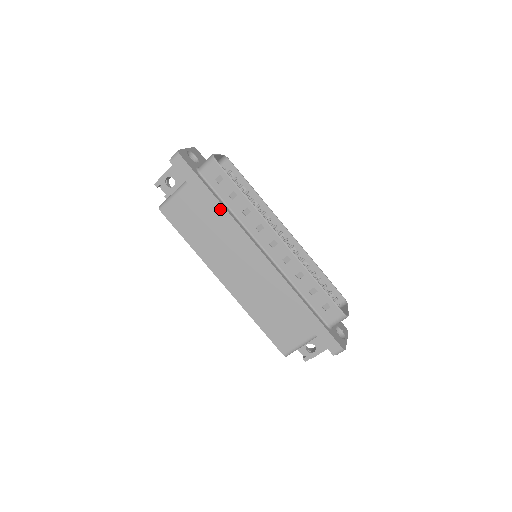
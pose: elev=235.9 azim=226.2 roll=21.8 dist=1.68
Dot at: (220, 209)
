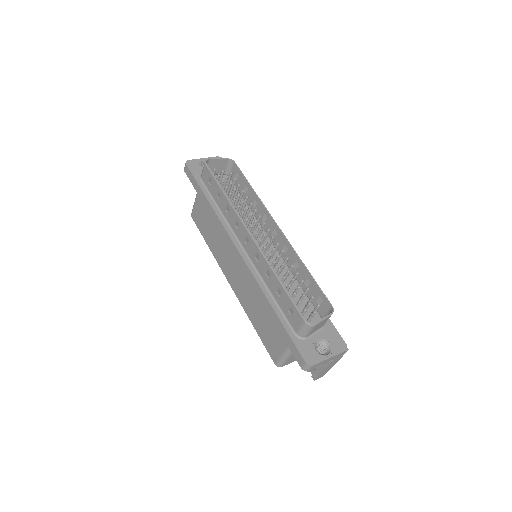
Dot at: (210, 209)
